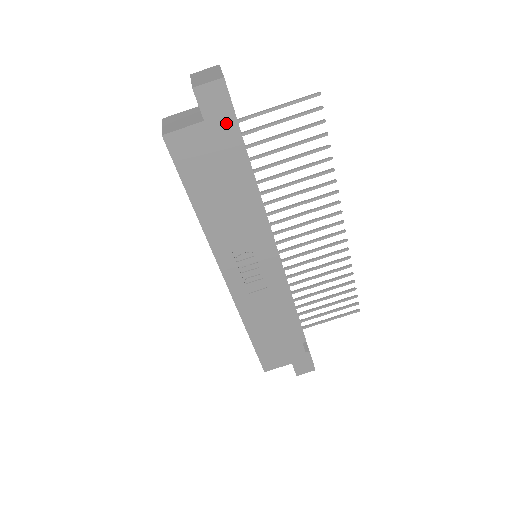
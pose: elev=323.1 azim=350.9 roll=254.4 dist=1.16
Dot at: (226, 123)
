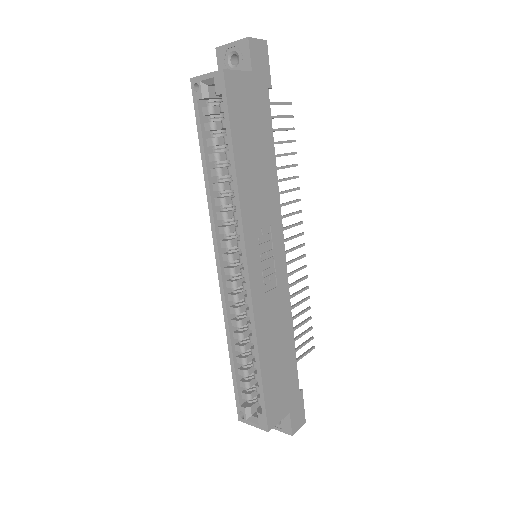
Dot at: (264, 82)
